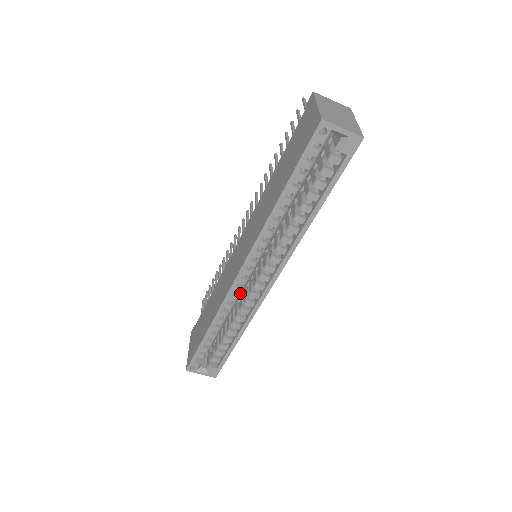
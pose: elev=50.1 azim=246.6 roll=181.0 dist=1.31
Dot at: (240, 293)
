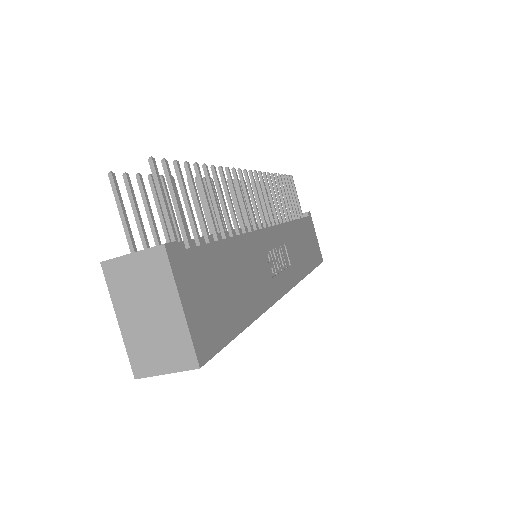
Dot at: occluded
